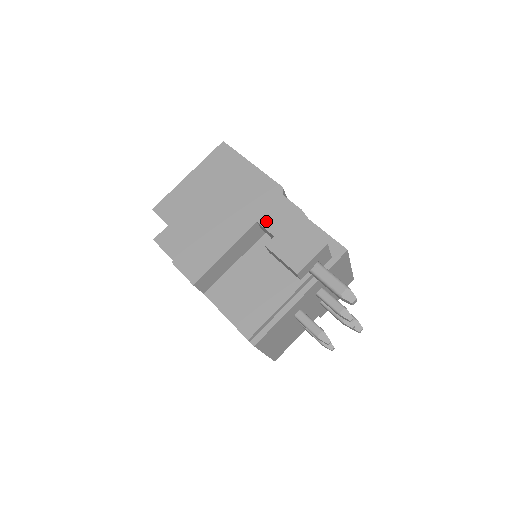
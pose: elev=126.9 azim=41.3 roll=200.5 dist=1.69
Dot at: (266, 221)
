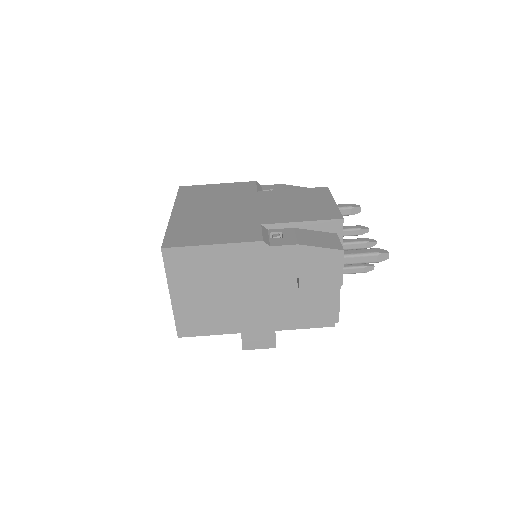
Dot at: (280, 274)
